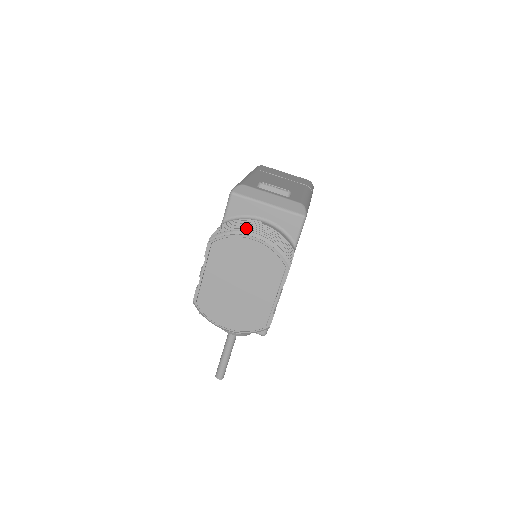
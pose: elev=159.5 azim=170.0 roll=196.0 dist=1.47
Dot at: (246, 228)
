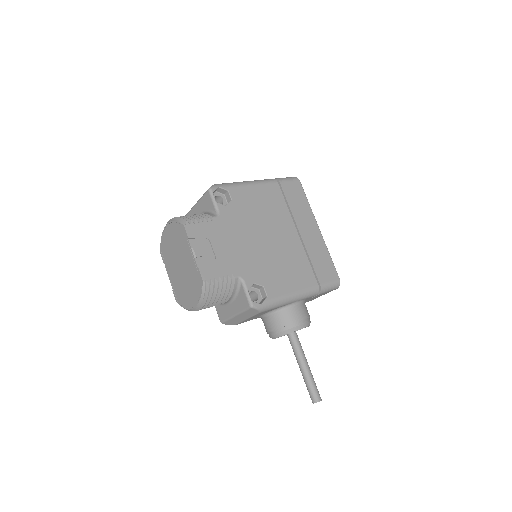
Dot at: occluded
